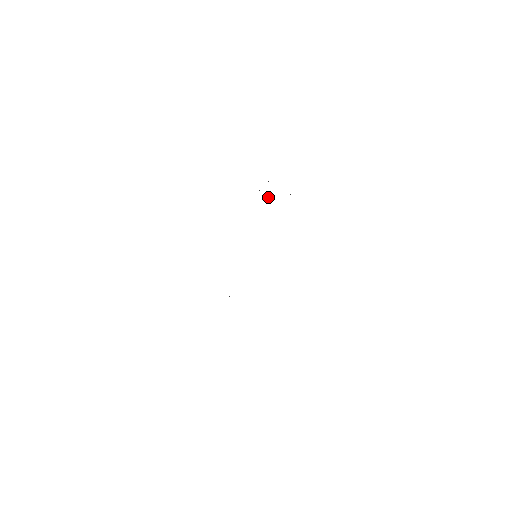
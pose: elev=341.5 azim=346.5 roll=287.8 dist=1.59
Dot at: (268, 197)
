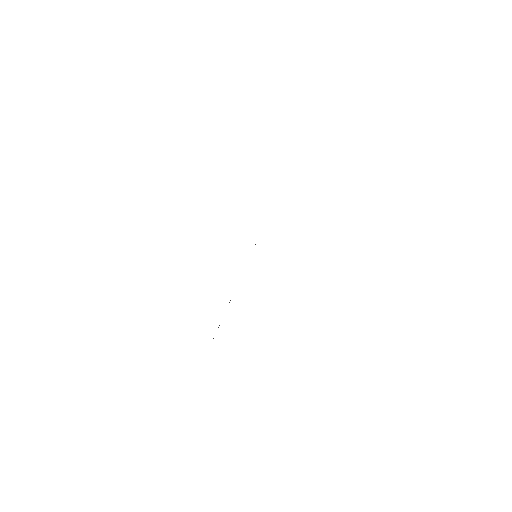
Dot at: occluded
